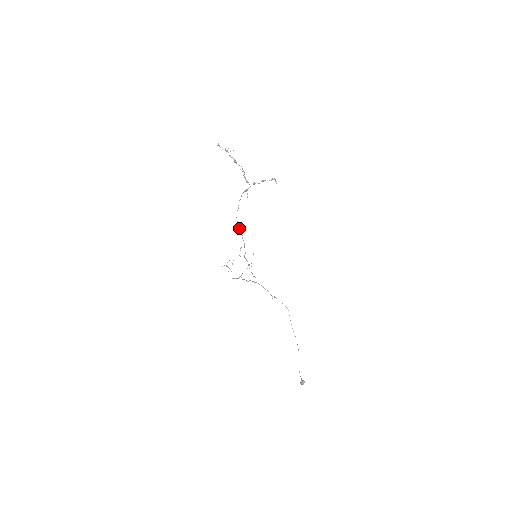
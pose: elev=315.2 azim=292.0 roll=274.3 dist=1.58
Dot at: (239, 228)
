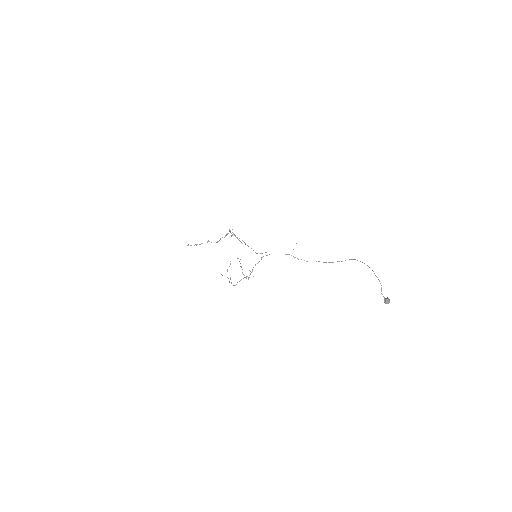
Dot at: occluded
